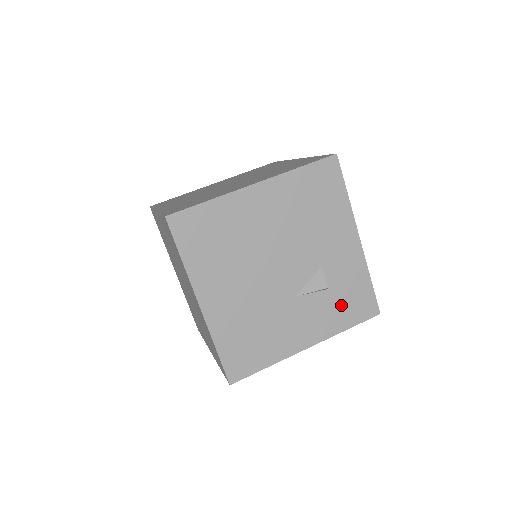
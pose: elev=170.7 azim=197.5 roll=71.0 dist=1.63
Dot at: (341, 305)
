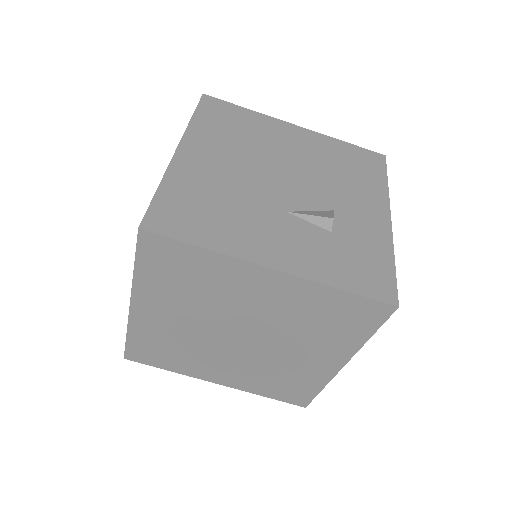
Dot at: (343, 258)
